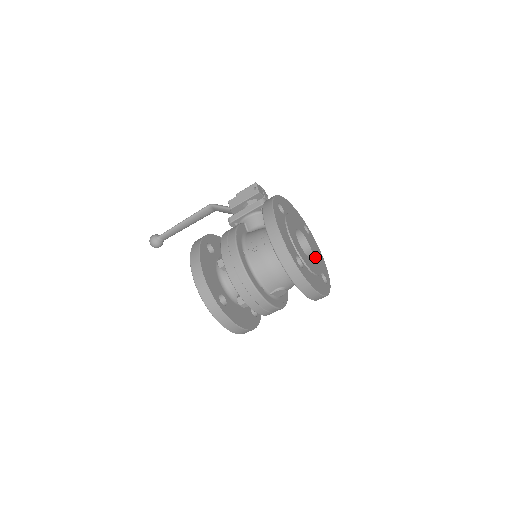
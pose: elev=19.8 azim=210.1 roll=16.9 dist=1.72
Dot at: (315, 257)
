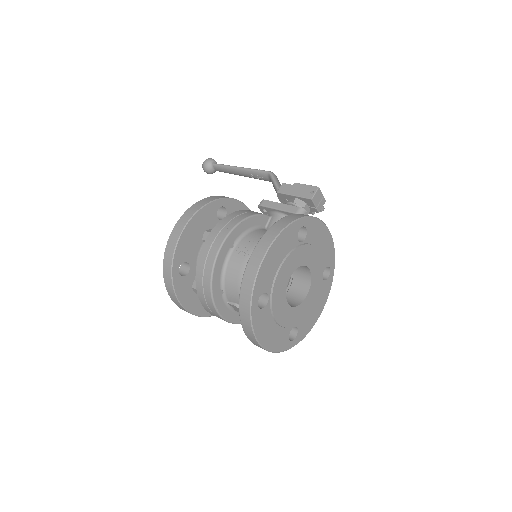
Dot at: (303, 307)
